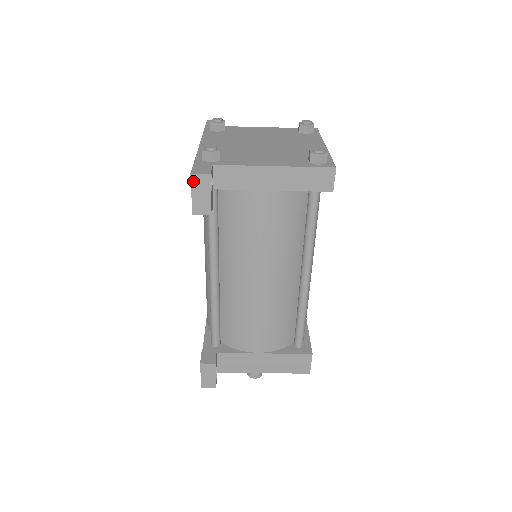
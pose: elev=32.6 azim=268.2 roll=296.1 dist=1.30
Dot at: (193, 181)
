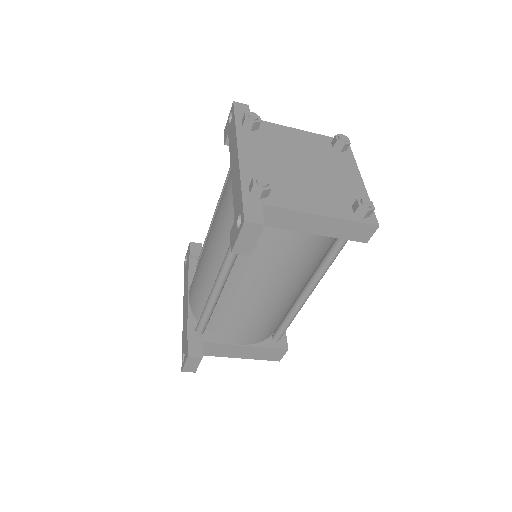
Dot at: (244, 227)
